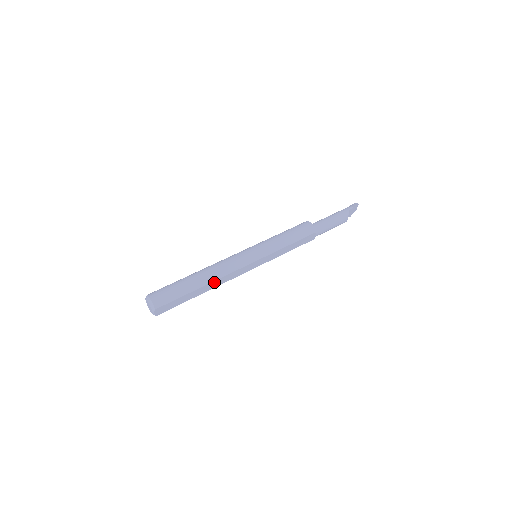
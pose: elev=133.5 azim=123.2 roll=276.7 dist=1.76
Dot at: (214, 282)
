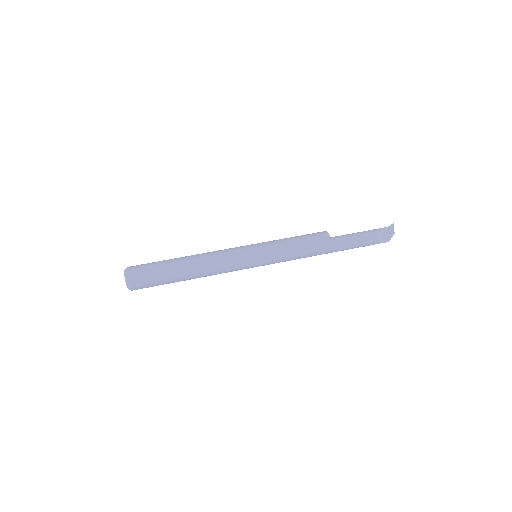
Dot at: (197, 263)
